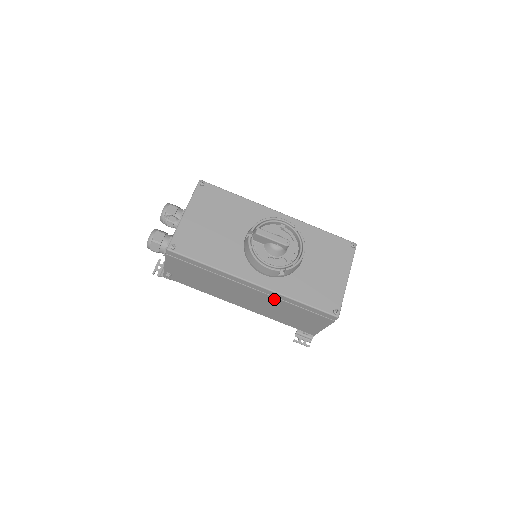
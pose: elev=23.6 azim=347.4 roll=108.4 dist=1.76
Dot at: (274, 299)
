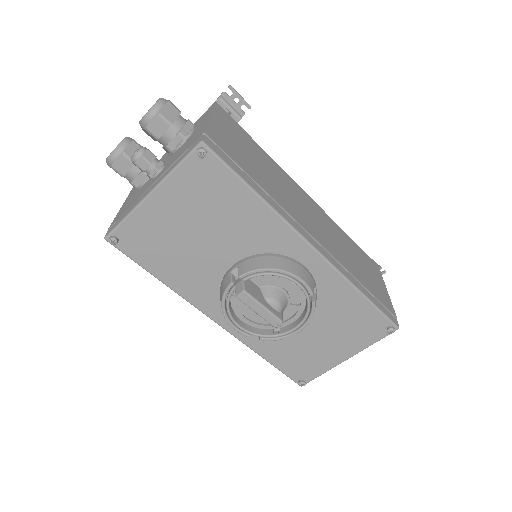
Dot at: occluded
